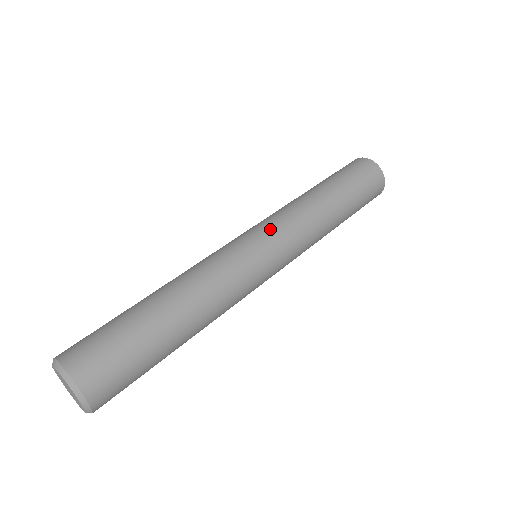
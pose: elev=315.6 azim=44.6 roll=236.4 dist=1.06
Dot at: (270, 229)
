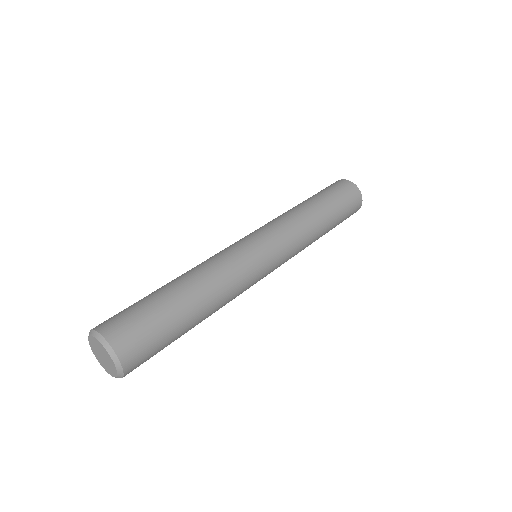
Dot at: (259, 229)
